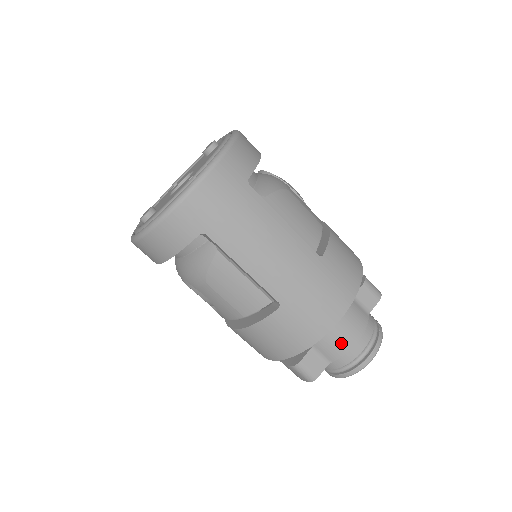
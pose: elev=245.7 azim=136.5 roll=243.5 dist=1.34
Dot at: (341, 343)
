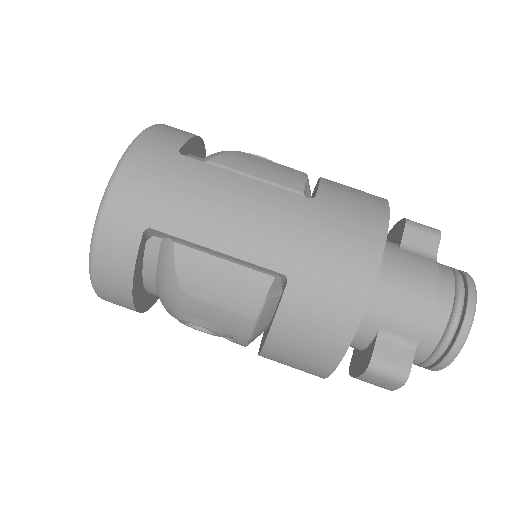
Dot at: (413, 307)
